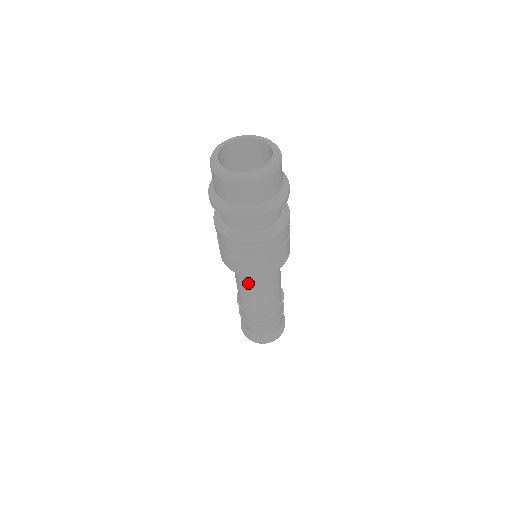
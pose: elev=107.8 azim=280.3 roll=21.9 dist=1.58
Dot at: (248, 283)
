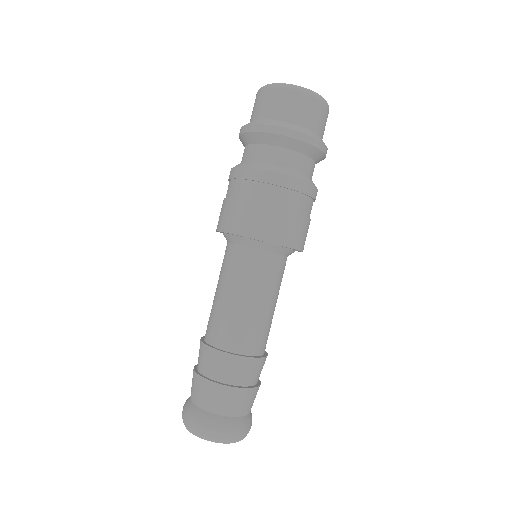
Dot at: (222, 269)
